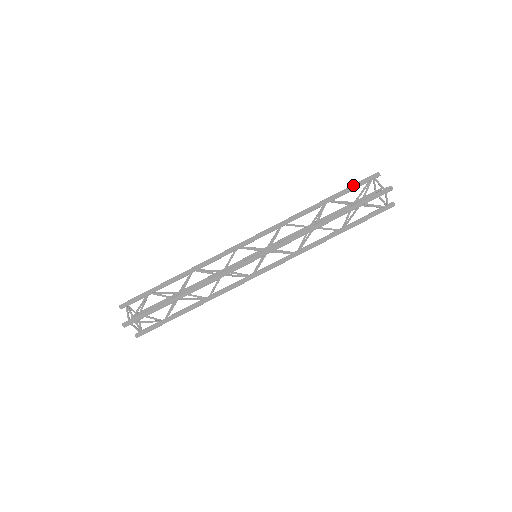
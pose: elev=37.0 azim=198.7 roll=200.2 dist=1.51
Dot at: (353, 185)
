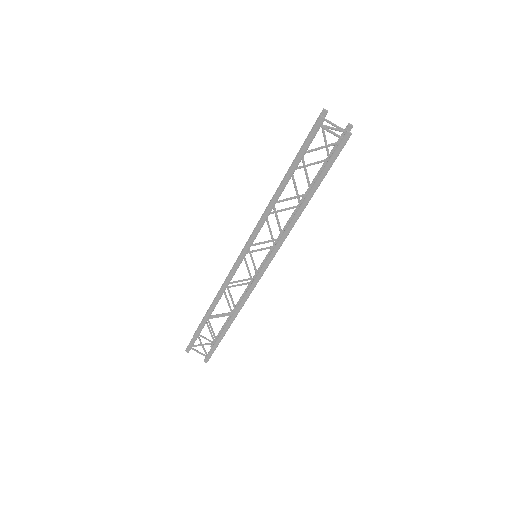
Dot at: (305, 139)
